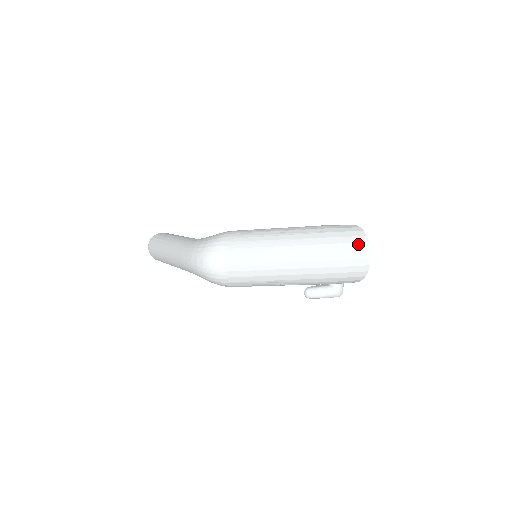
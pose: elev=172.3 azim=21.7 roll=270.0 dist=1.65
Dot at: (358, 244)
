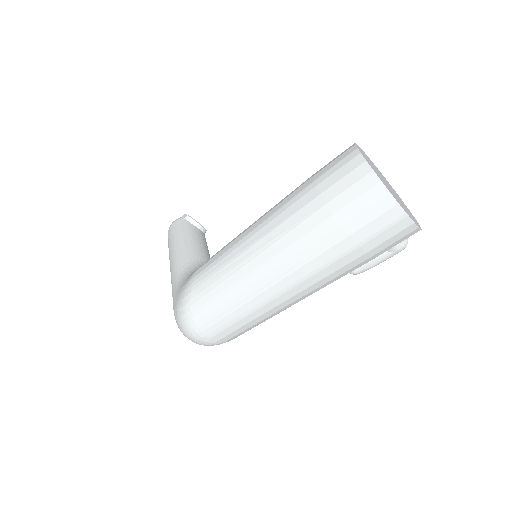
Dot at: (370, 210)
